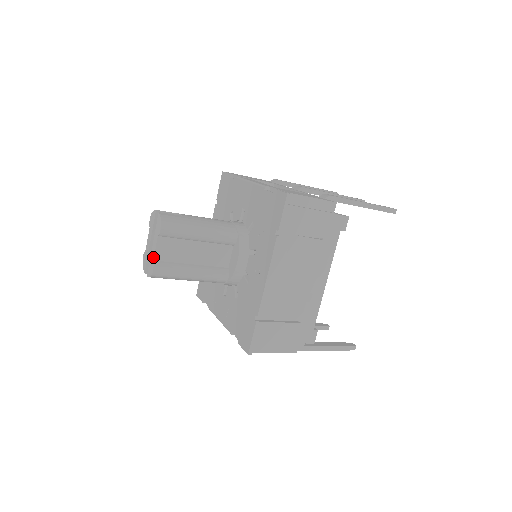
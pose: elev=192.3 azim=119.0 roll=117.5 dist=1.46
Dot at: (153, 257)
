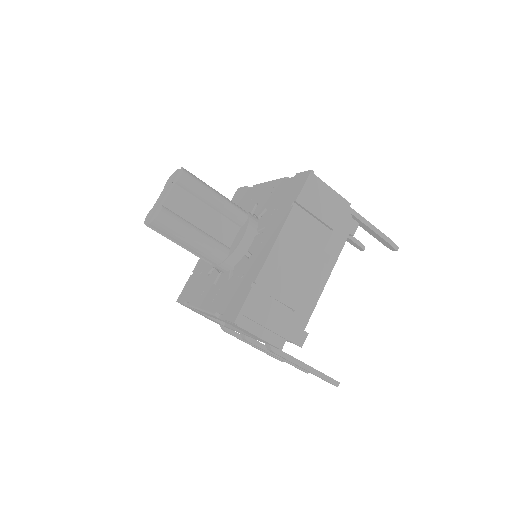
Dot at: (163, 202)
